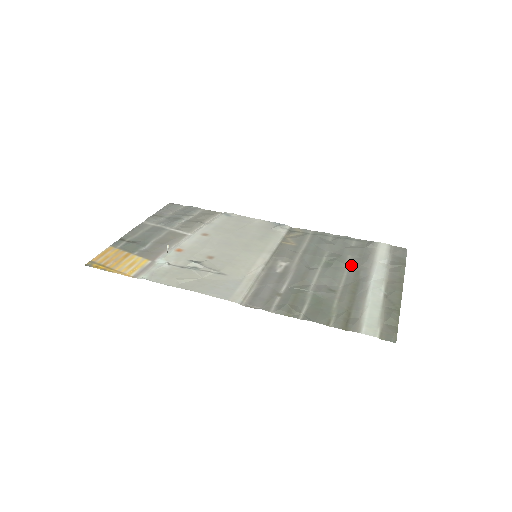
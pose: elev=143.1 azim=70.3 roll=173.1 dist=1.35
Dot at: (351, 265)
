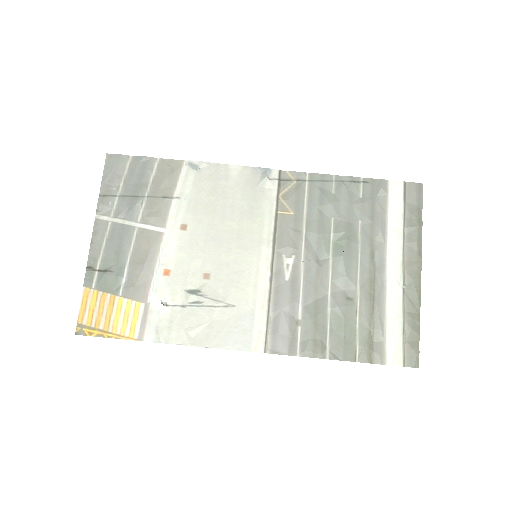
Dot at: (364, 242)
